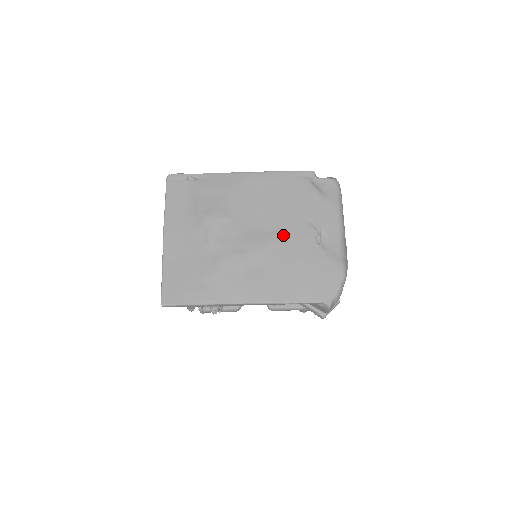
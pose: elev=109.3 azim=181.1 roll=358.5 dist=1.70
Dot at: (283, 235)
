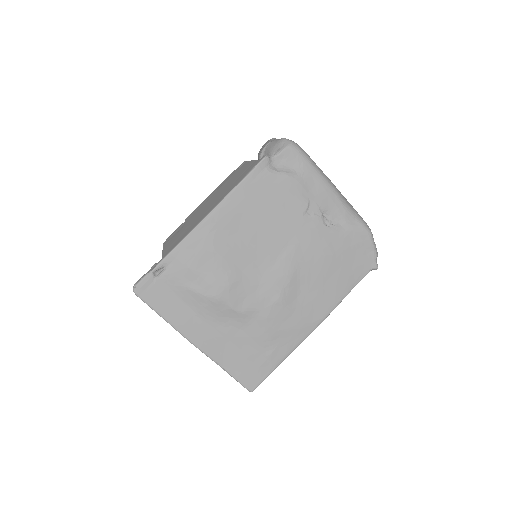
Dot at: (295, 248)
